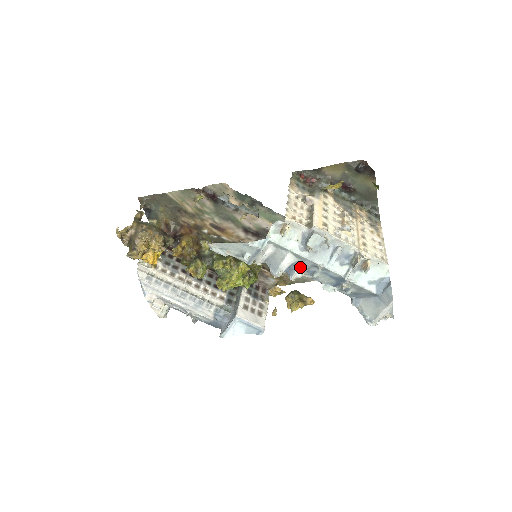
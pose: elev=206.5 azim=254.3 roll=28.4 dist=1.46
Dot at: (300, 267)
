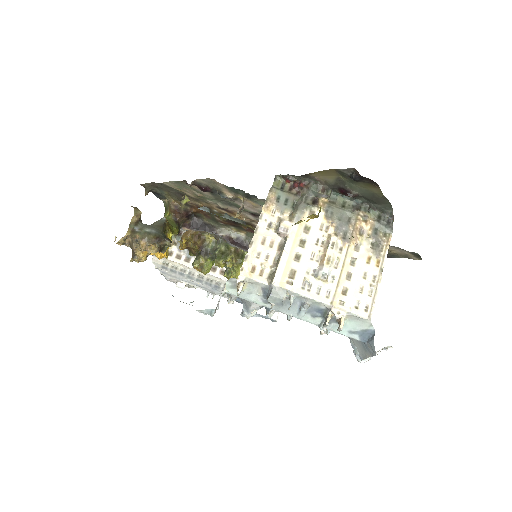
Dot at: occluded
